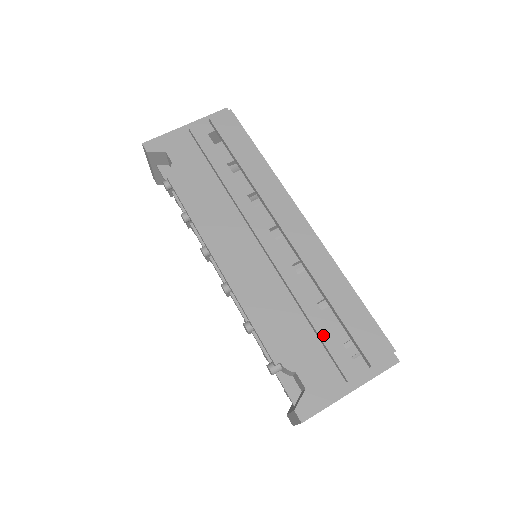
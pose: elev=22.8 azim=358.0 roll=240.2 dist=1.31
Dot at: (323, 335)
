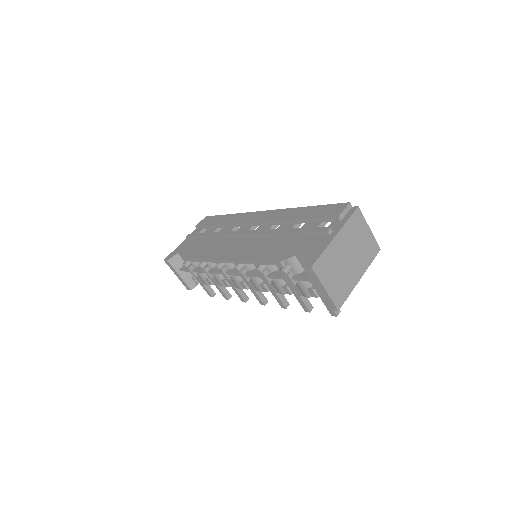
Dot at: (301, 231)
